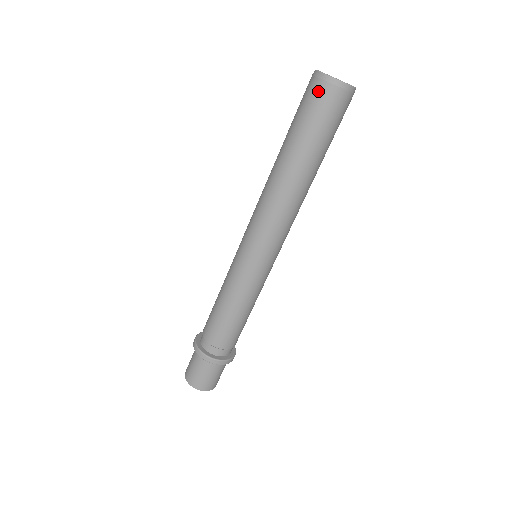
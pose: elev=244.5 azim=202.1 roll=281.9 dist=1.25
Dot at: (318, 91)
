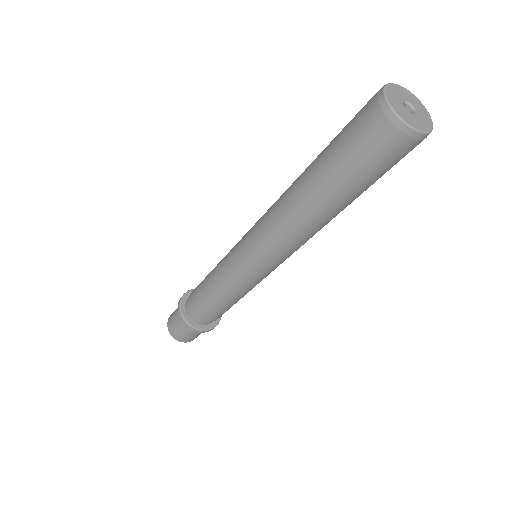
Dot at: (378, 133)
